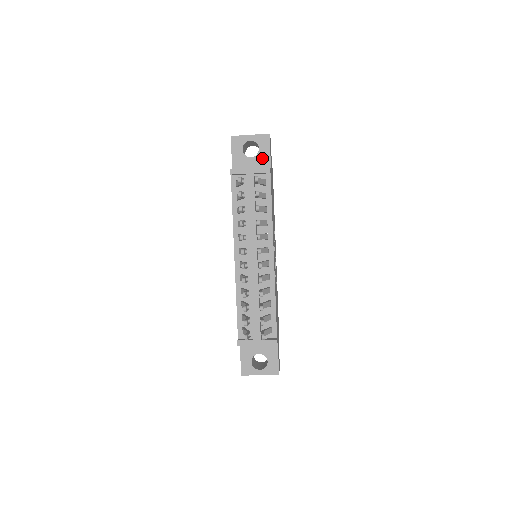
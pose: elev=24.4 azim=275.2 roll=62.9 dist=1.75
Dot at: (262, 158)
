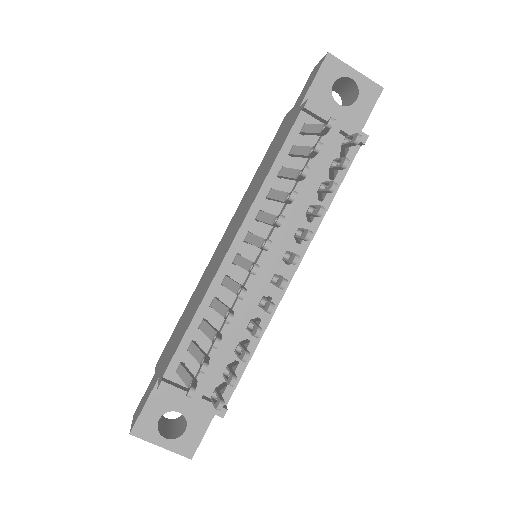
Dot at: (353, 116)
